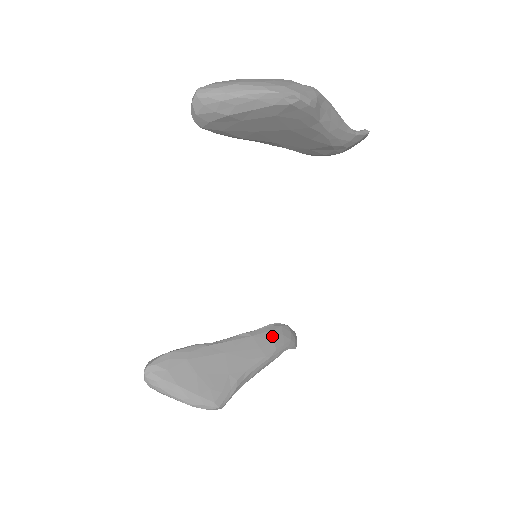
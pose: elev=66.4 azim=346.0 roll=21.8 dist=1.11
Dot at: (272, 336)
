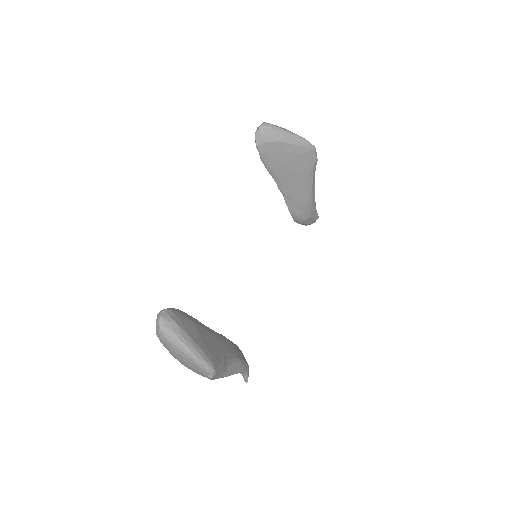
Dot at: (240, 350)
